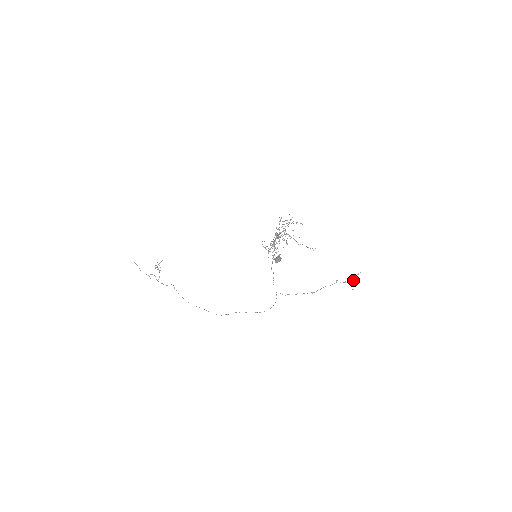
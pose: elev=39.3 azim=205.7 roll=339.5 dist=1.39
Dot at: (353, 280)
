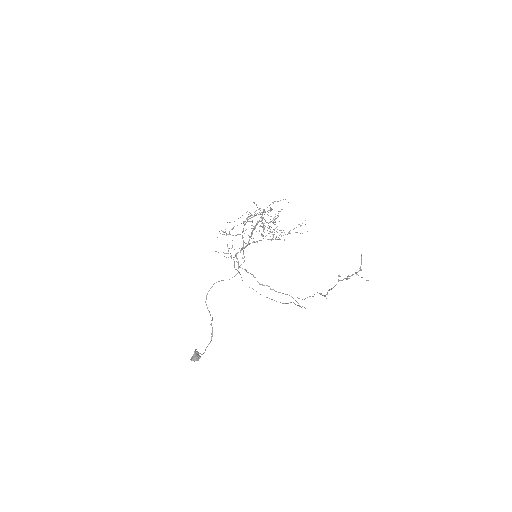
Dot at: (356, 272)
